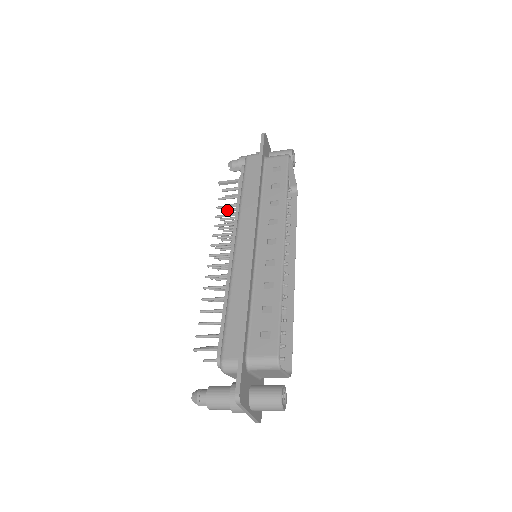
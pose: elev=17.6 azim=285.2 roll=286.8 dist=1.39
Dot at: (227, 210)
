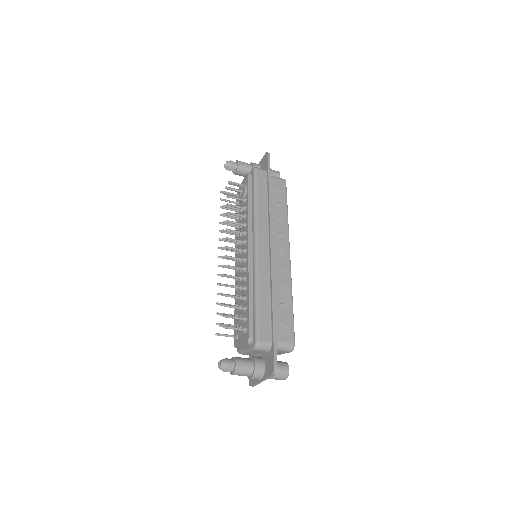
Dot at: (229, 207)
